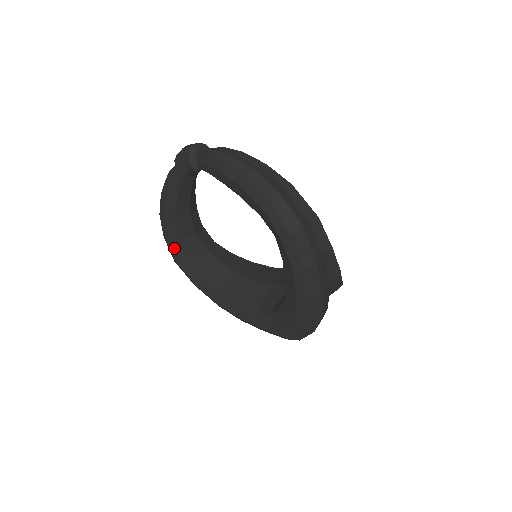
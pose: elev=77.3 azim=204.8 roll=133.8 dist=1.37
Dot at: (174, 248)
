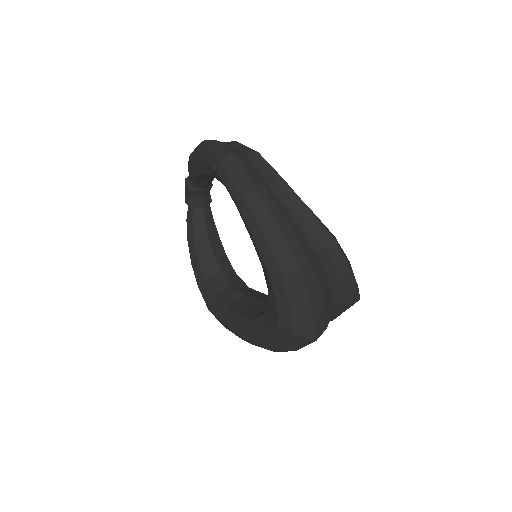
Dot at: (203, 290)
